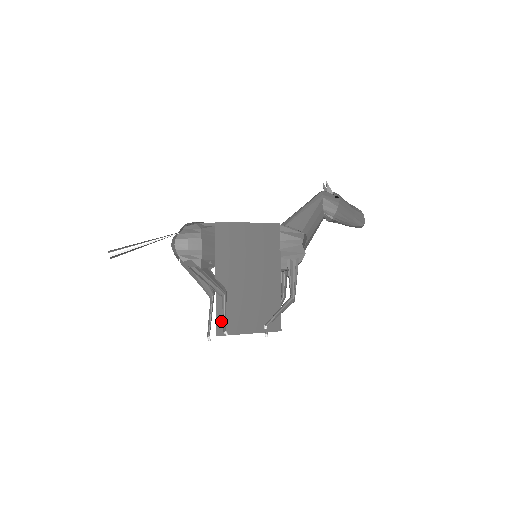
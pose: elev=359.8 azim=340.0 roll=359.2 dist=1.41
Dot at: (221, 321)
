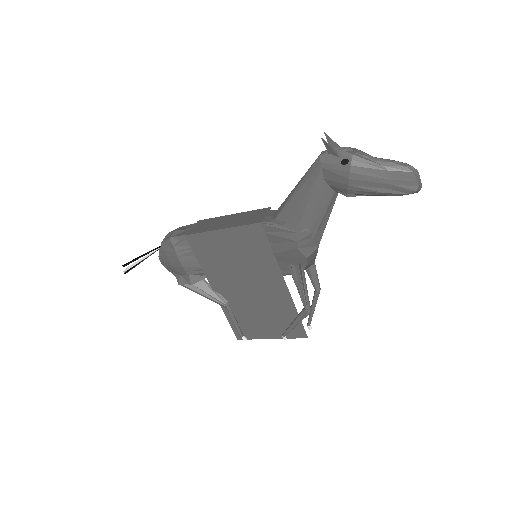
Dot at: (236, 327)
